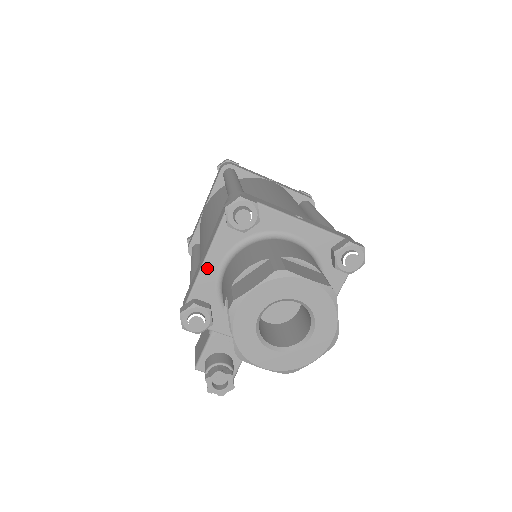
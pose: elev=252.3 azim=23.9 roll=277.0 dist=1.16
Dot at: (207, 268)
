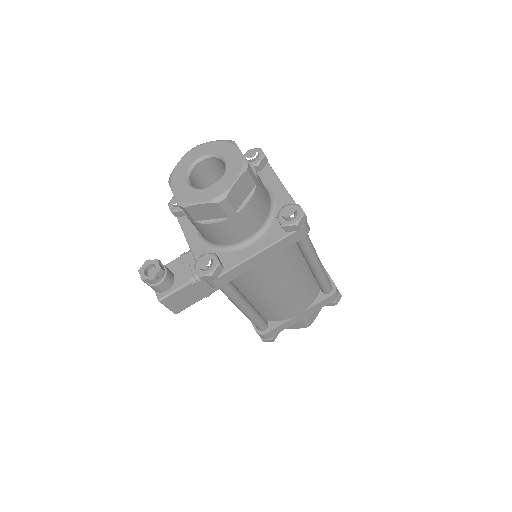
Dot at: occluded
